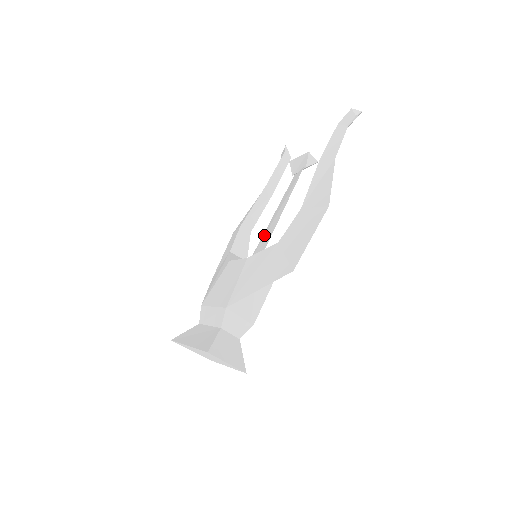
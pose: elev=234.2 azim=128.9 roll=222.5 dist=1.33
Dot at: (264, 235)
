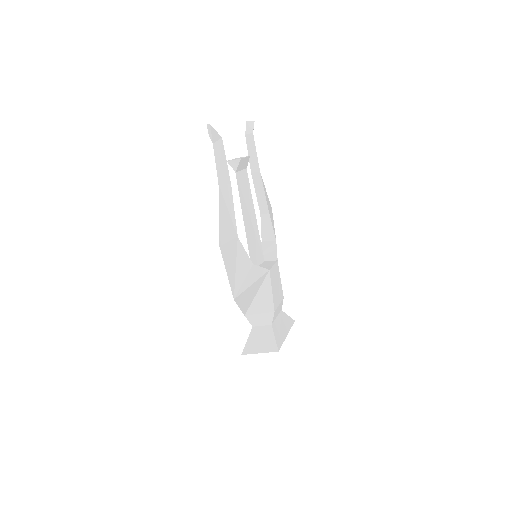
Dot at: (255, 233)
